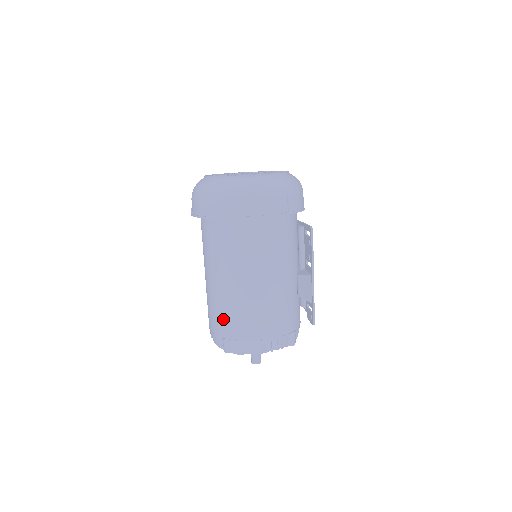
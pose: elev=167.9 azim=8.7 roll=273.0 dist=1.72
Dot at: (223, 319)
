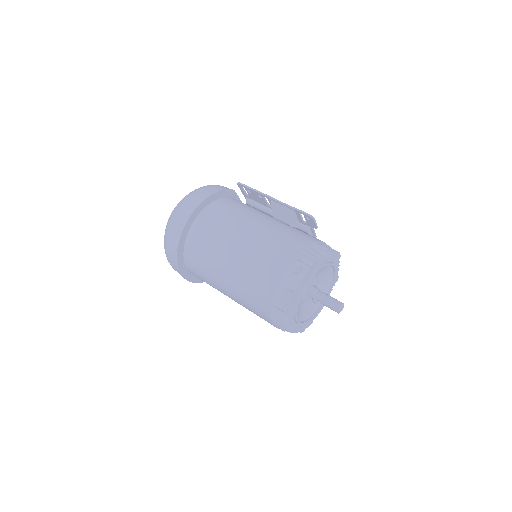
Dot at: (256, 293)
